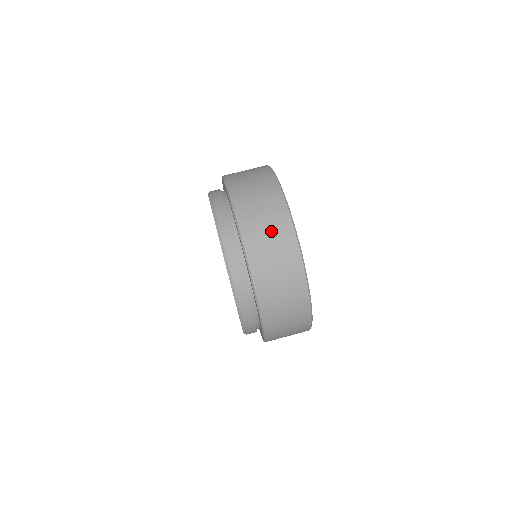
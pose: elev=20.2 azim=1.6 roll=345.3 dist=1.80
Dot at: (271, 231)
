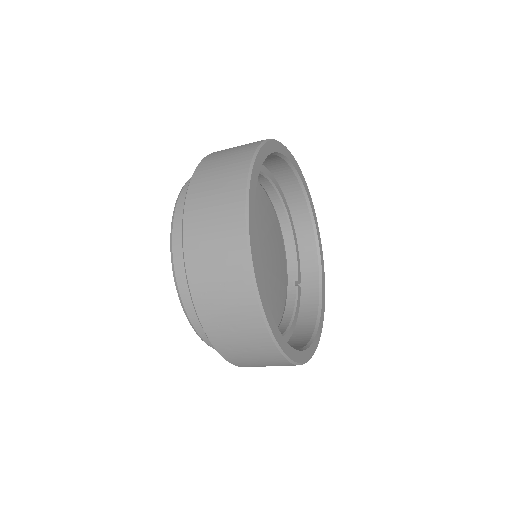
Dot at: (217, 218)
